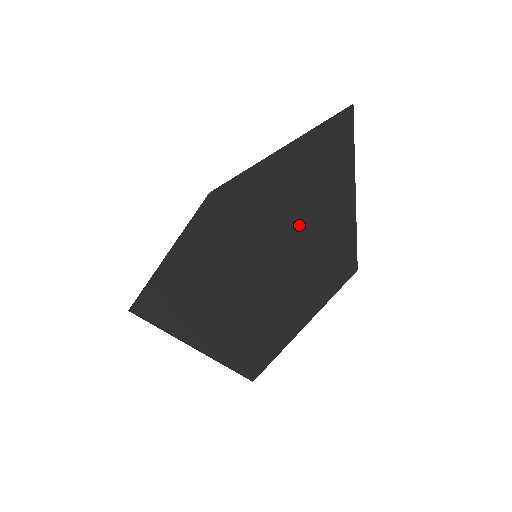
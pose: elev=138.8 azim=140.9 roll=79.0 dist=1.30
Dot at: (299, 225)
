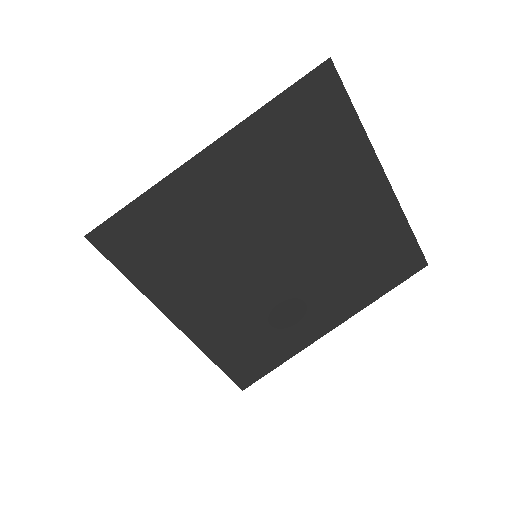
Dot at: (262, 236)
